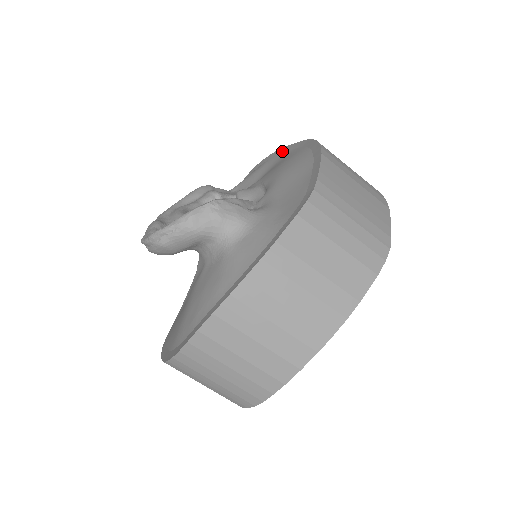
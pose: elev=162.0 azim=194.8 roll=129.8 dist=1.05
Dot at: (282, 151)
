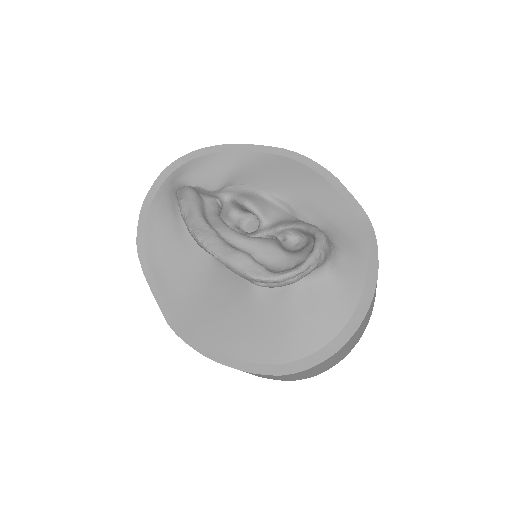
Dot at: (239, 149)
